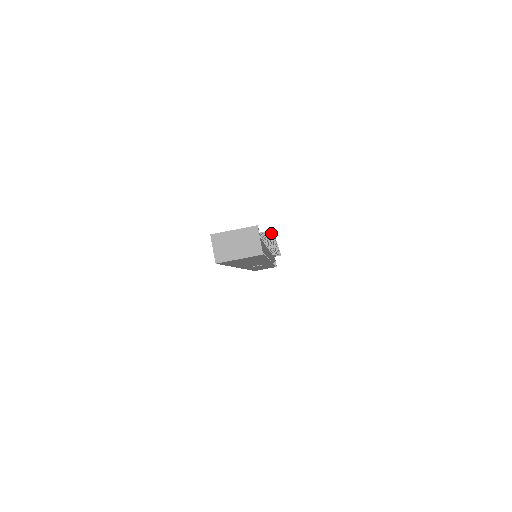
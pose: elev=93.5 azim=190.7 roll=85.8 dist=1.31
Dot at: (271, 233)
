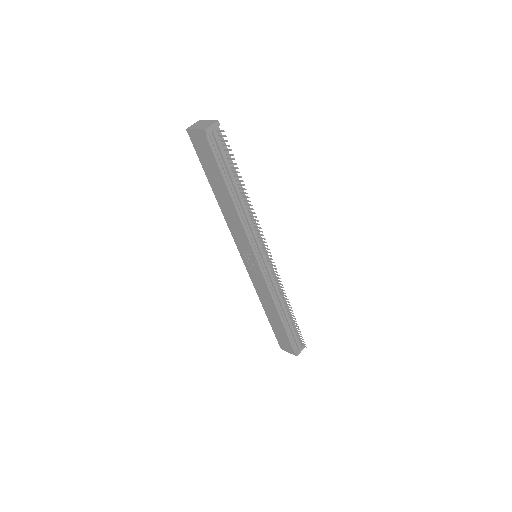
Dot at: occluded
